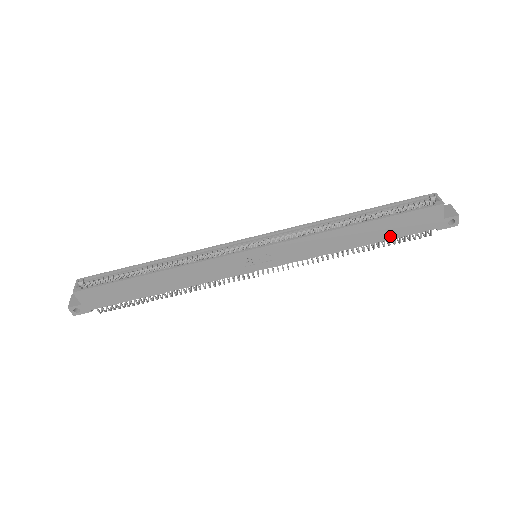
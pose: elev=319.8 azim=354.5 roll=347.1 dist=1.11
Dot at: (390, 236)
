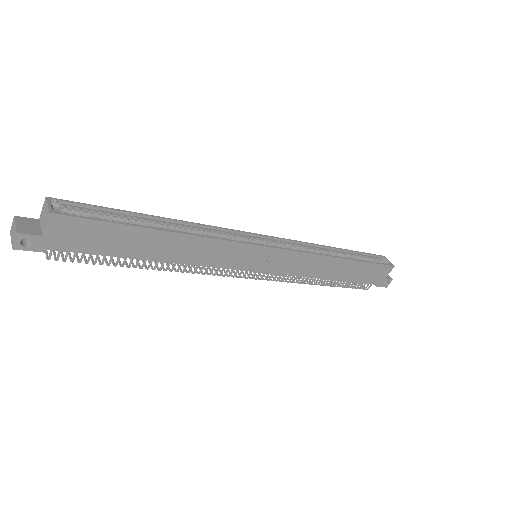
Dot at: (354, 279)
